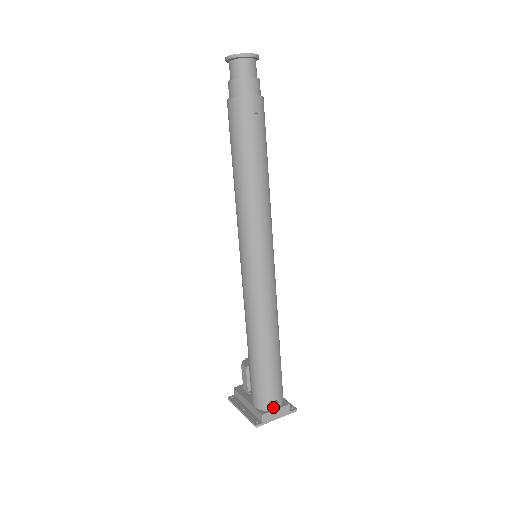
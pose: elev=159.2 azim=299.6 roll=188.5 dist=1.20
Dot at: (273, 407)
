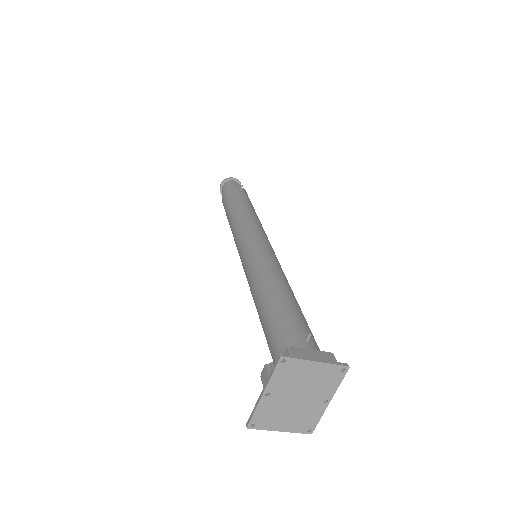
Dot at: (305, 347)
